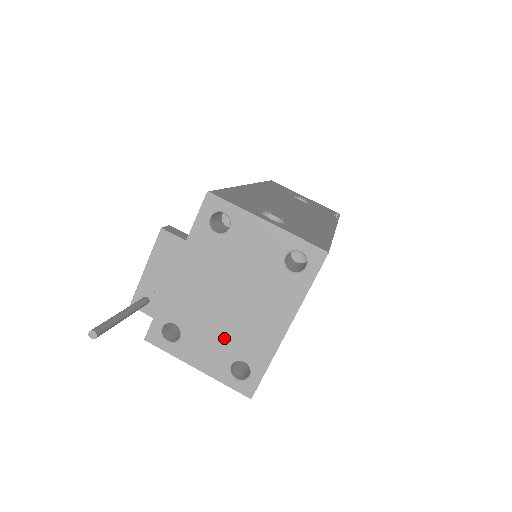
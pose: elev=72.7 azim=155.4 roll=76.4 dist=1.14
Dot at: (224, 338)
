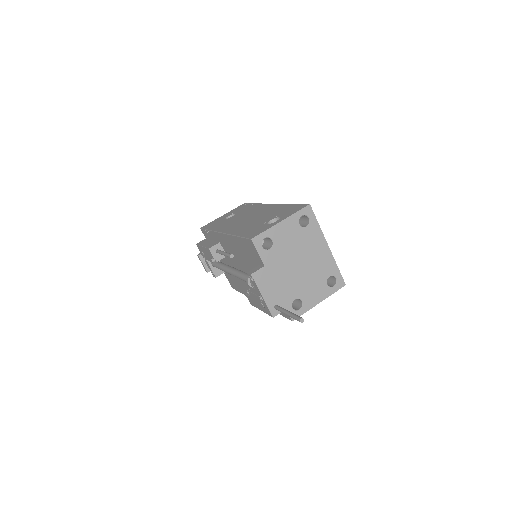
Dot at: (315, 279)
